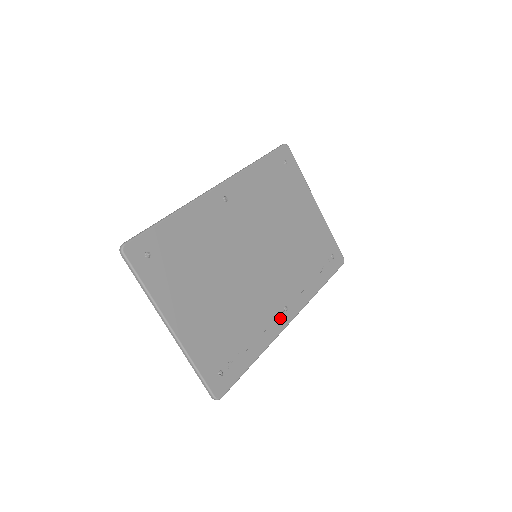
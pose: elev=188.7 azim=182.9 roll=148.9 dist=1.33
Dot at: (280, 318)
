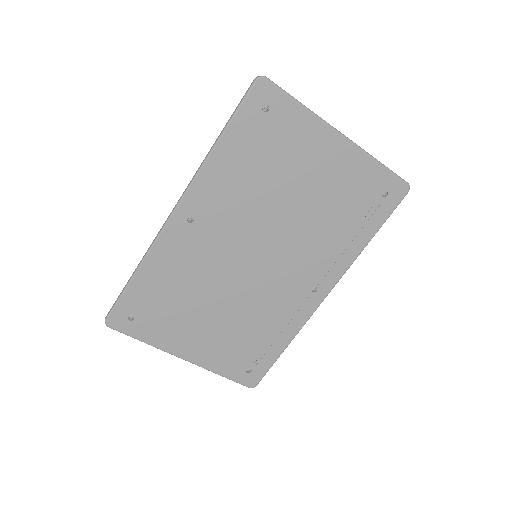
Dot at: (308, 301)
